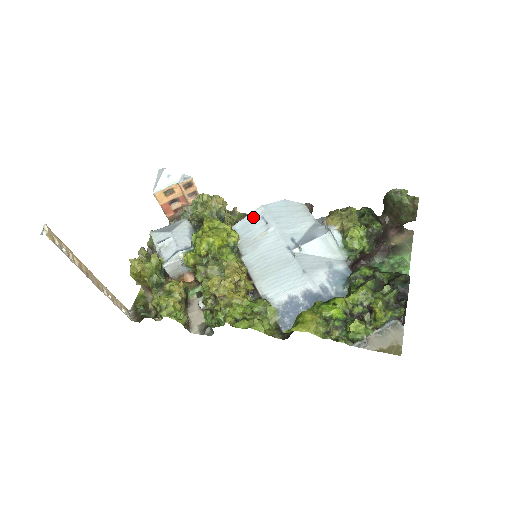
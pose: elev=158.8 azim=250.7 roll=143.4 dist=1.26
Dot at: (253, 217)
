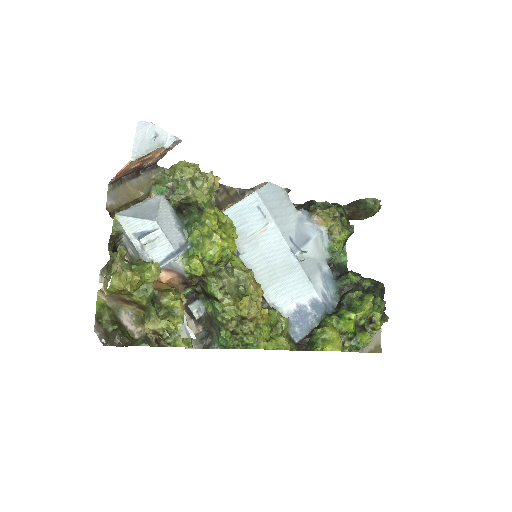
Dot at: (247, 205)
